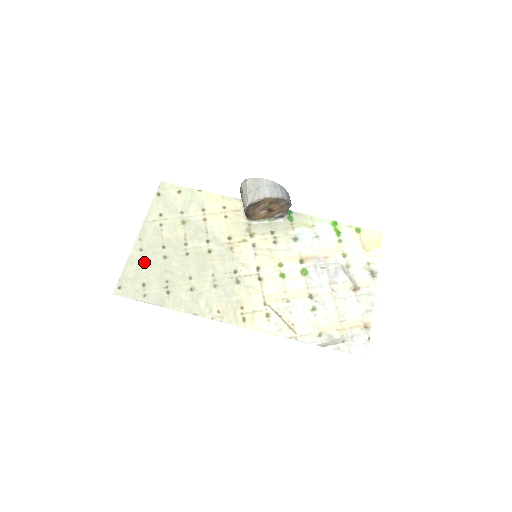
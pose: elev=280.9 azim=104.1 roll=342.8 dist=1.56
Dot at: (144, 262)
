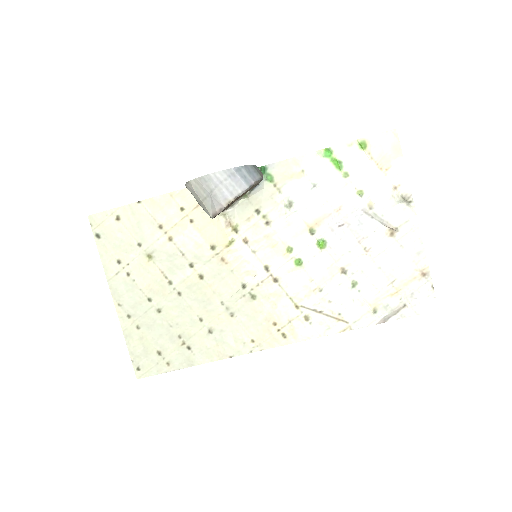
Dot at: (142, 328)
